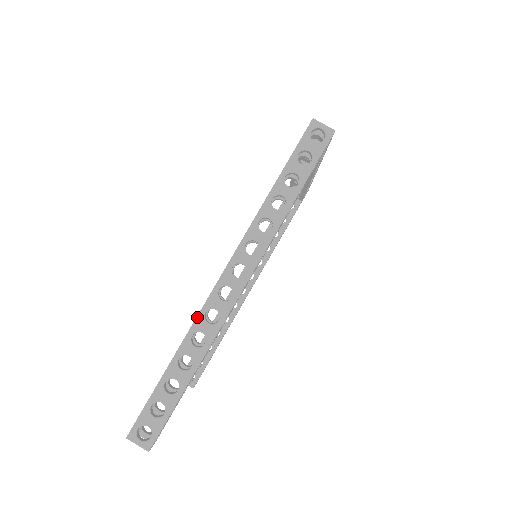
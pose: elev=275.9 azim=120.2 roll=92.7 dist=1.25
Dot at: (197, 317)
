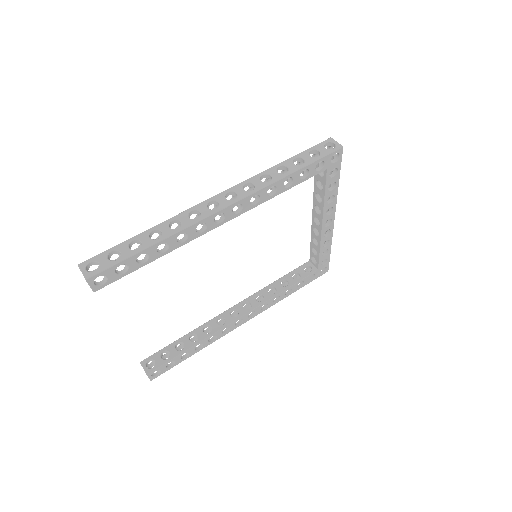
Dot at: (184, 211)
